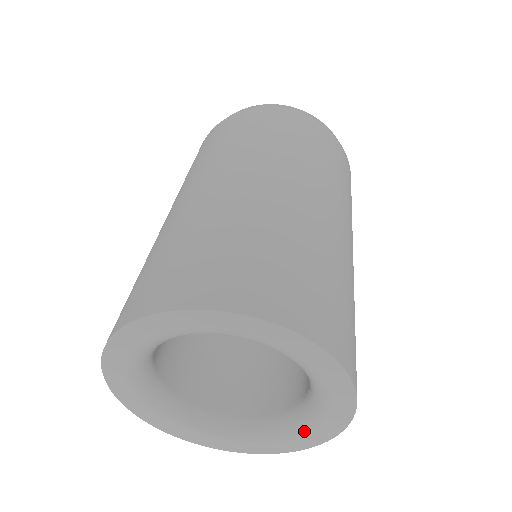
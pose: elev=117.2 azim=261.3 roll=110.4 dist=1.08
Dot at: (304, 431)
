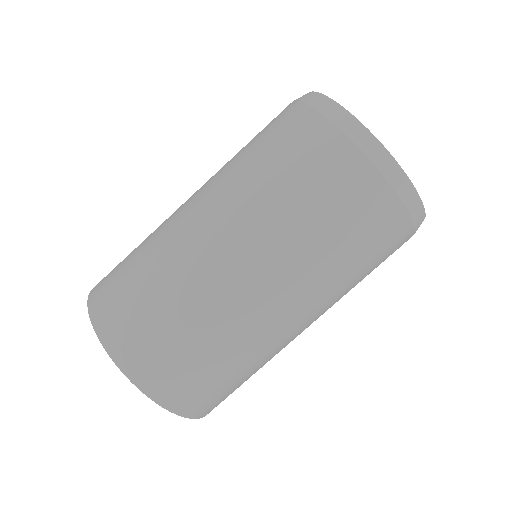
Dot at: occluded
